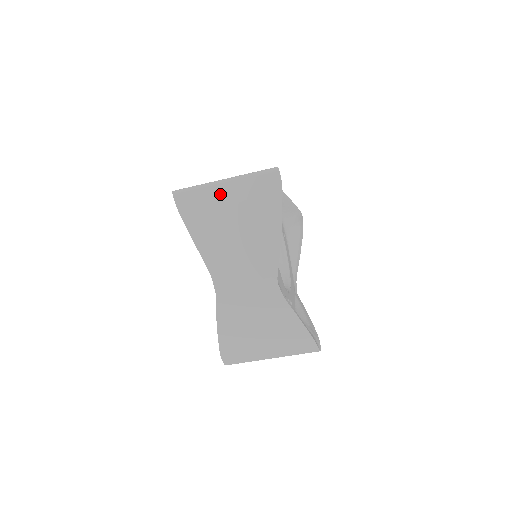
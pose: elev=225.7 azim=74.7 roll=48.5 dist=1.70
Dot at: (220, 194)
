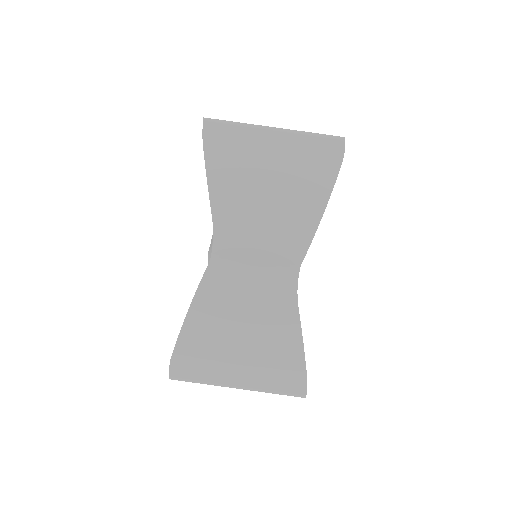
Dot at: (264, 140)
